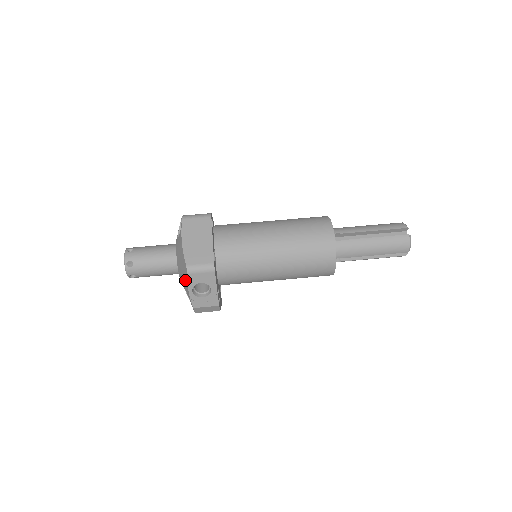
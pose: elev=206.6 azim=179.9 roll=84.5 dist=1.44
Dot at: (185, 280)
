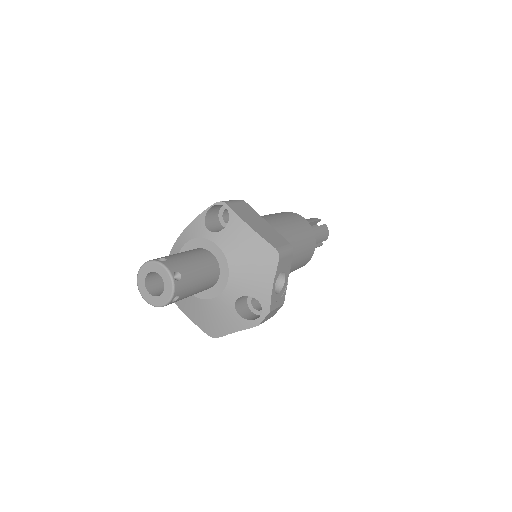
Dot at: (265, 273)
